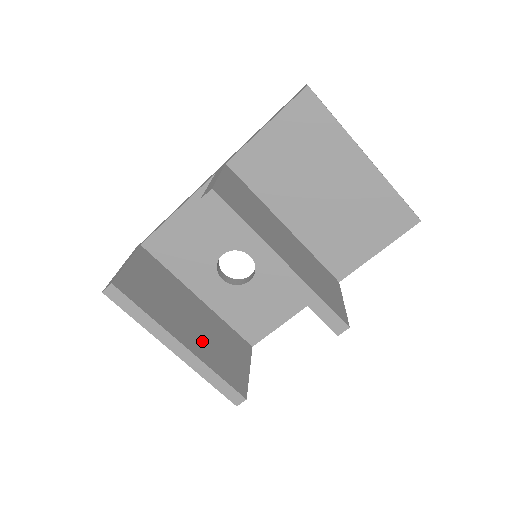
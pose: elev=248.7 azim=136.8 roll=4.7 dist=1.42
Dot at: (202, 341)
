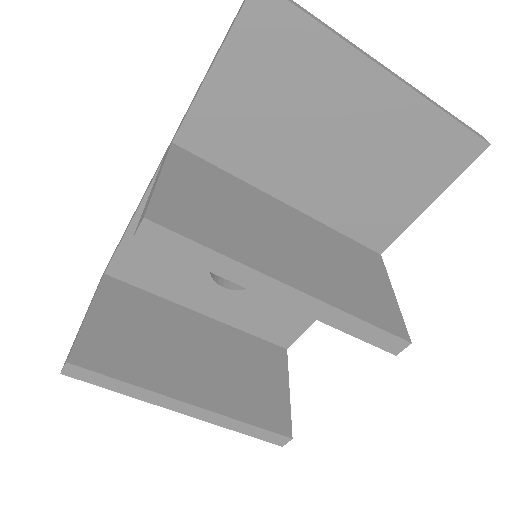
Dot at: (216, 381)
